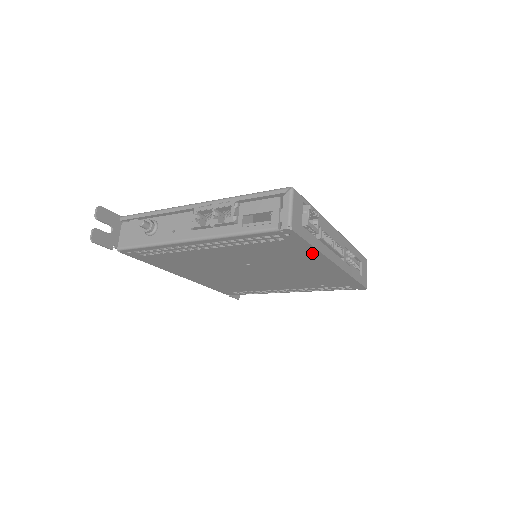
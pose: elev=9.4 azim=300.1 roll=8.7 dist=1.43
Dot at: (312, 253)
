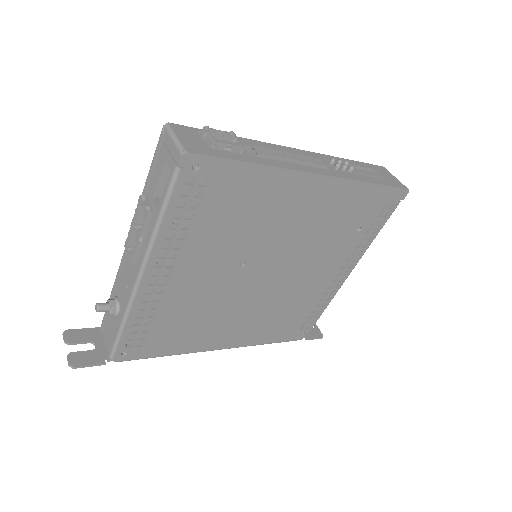
Dot at: (266, 177)
